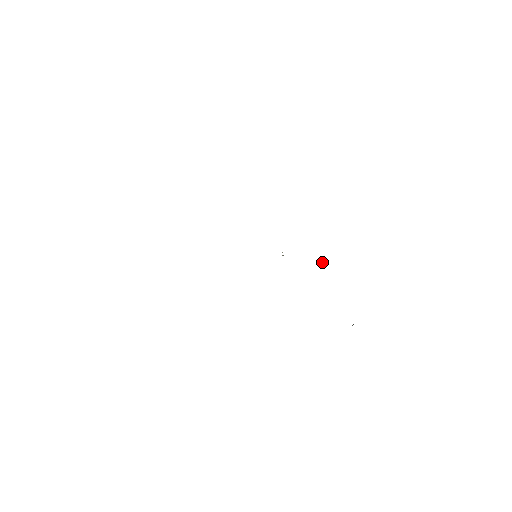
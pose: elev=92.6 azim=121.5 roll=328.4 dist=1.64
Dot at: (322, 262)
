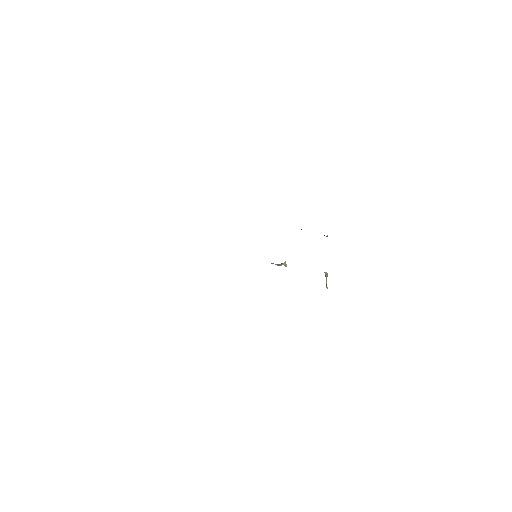
Dot at: (326, 279)
